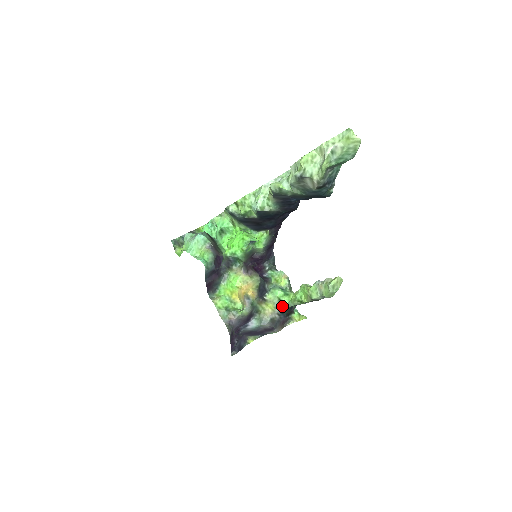
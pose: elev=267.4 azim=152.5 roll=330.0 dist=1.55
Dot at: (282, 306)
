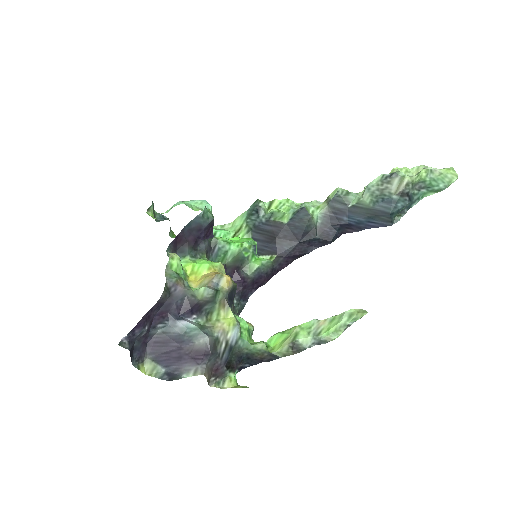
Dot at: (239, 337)
